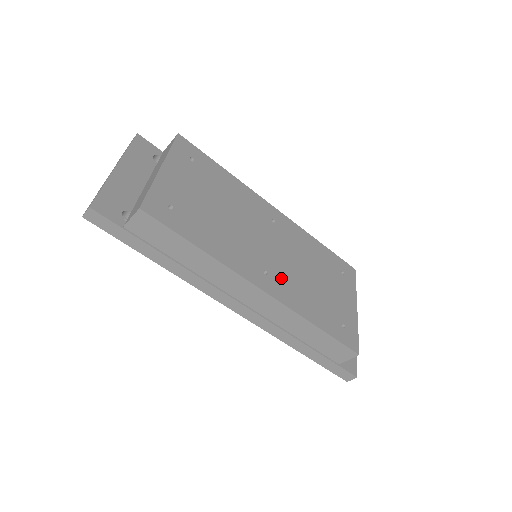
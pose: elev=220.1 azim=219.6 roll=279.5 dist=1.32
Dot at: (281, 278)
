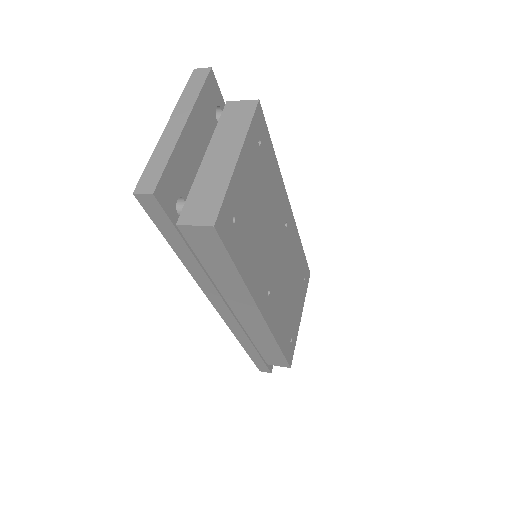
Dot at: (275, 297)
